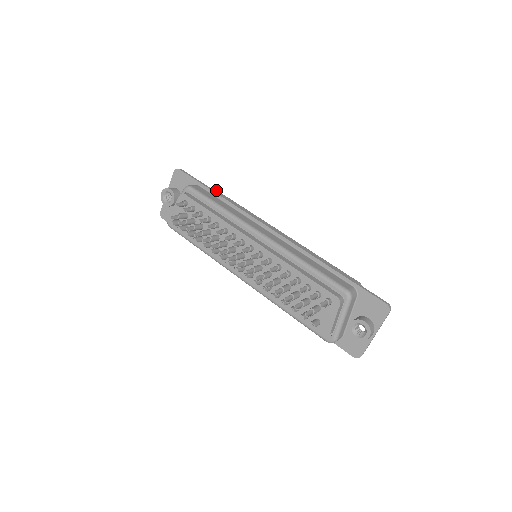
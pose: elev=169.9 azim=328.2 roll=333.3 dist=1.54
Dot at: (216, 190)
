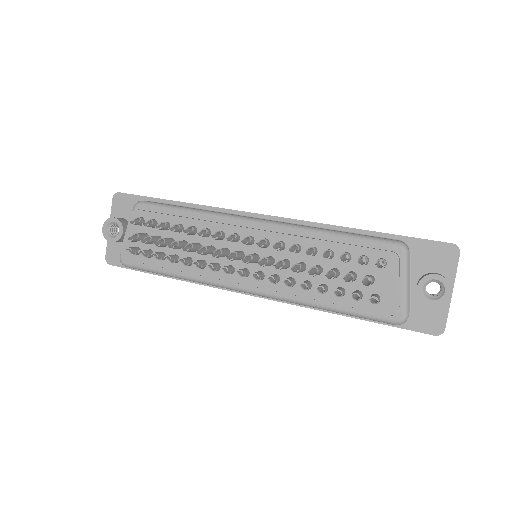
Dot at: occluded
